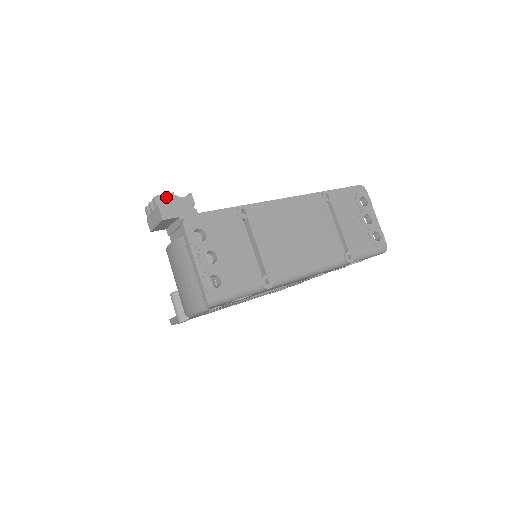
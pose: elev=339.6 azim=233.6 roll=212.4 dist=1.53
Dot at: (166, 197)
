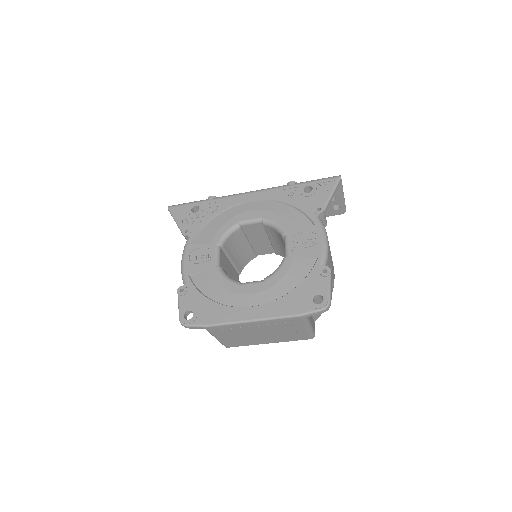
Dot at: occluded
